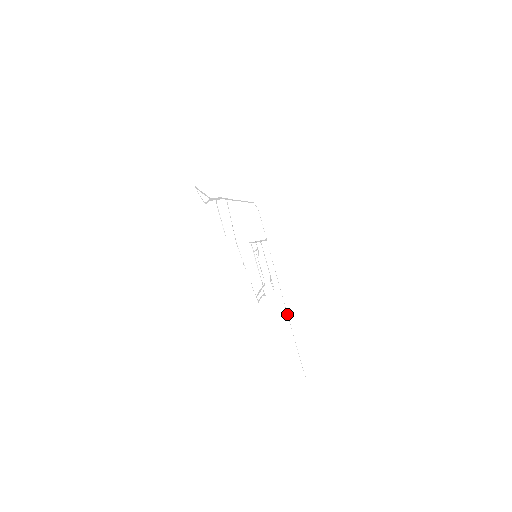
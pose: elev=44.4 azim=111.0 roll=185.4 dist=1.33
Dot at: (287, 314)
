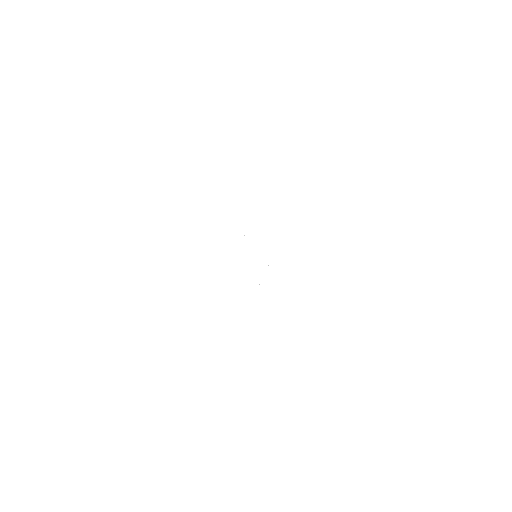
Dot at: occluded
